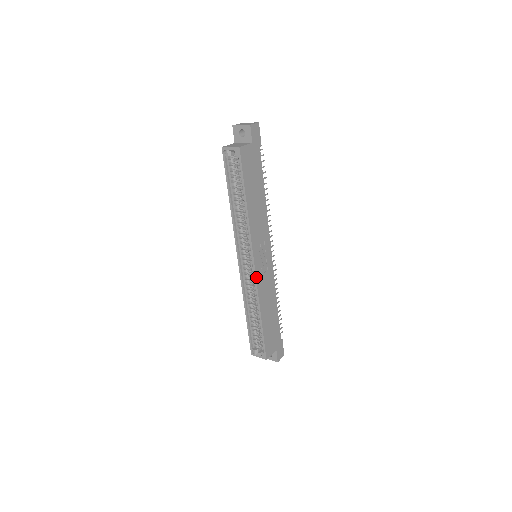
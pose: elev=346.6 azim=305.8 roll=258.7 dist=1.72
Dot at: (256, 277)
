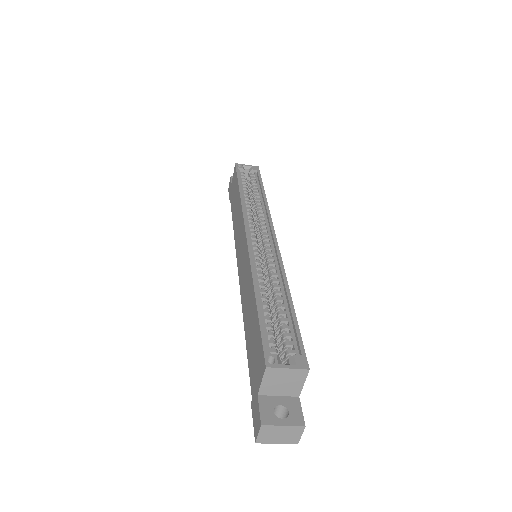
Dot at: (278, 249)
